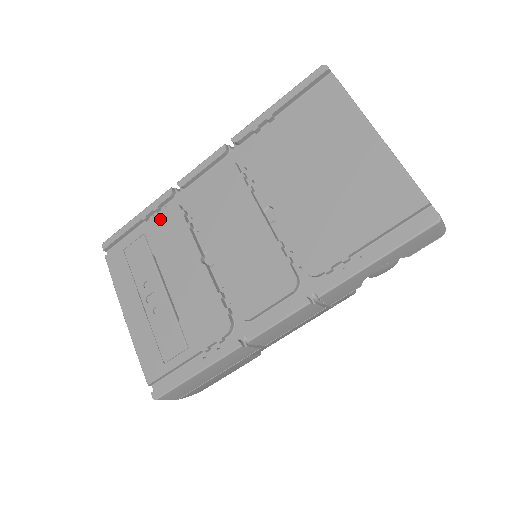
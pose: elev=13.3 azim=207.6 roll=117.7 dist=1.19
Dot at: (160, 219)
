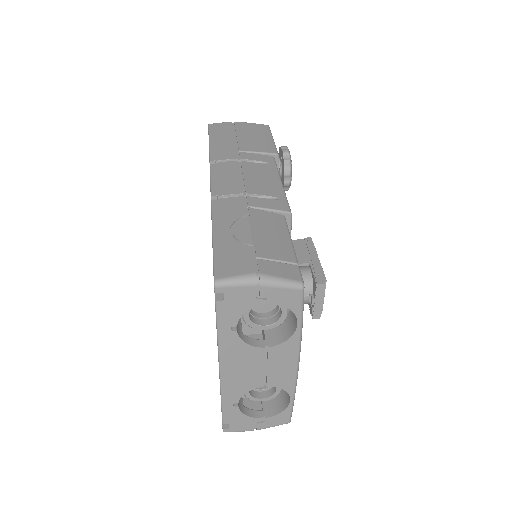
Dot at: occluded
